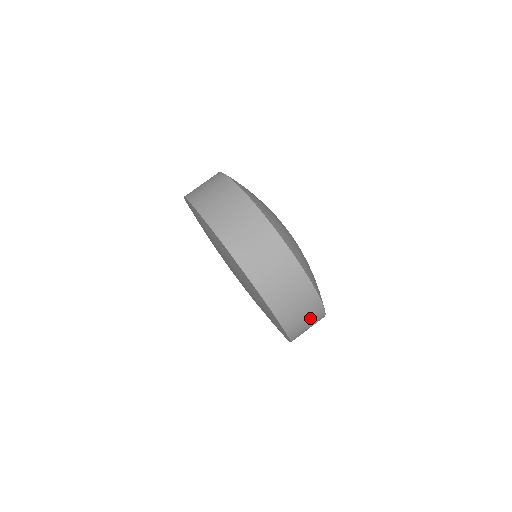
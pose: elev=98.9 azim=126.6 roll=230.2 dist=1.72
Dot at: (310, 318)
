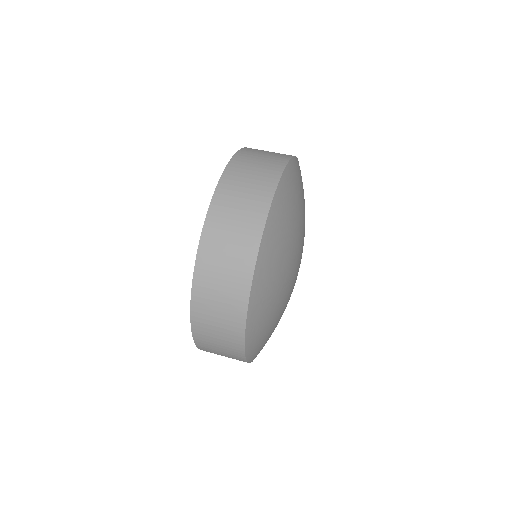
Dot at: (224, 330)
